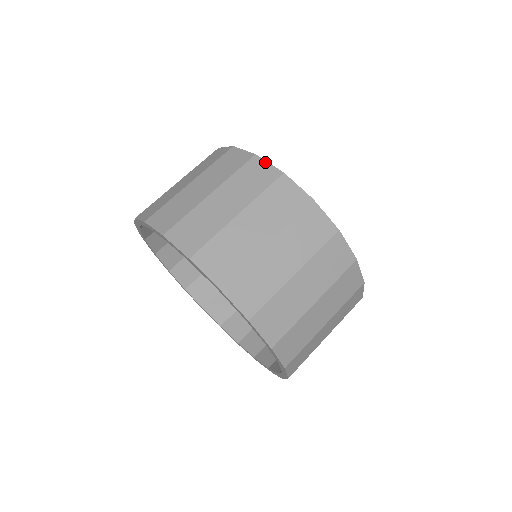
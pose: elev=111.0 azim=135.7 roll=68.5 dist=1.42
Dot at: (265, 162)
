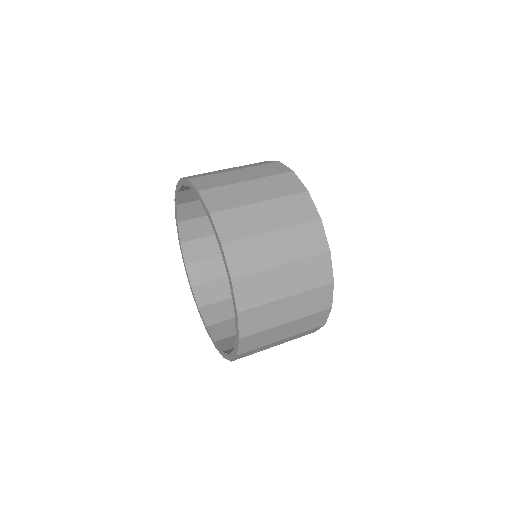
Dot at: (312, 202)
